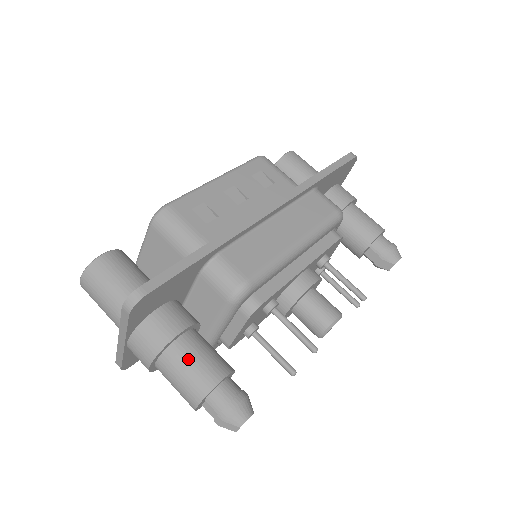
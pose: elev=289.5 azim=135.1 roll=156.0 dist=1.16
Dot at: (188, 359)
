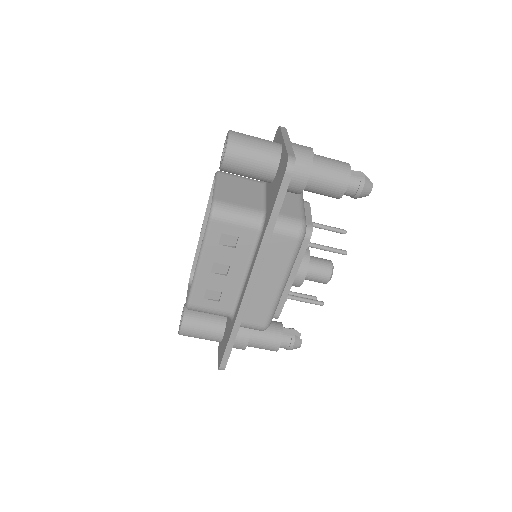
Dot at: (258, 347)
